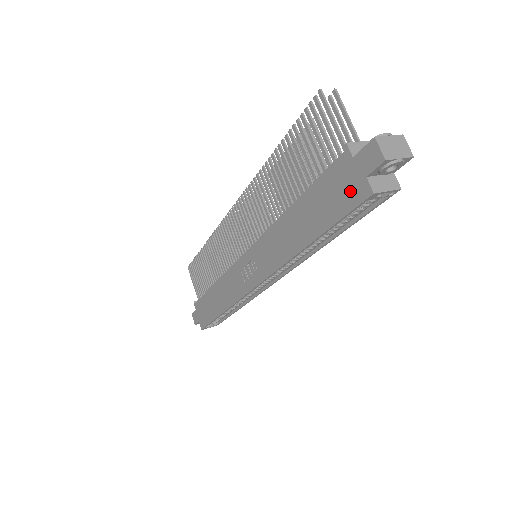
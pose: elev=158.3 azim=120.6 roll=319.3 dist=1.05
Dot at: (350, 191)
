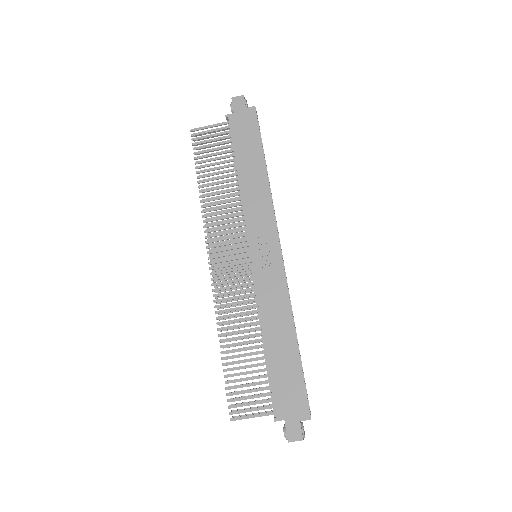
Dot at: (248, 120)
